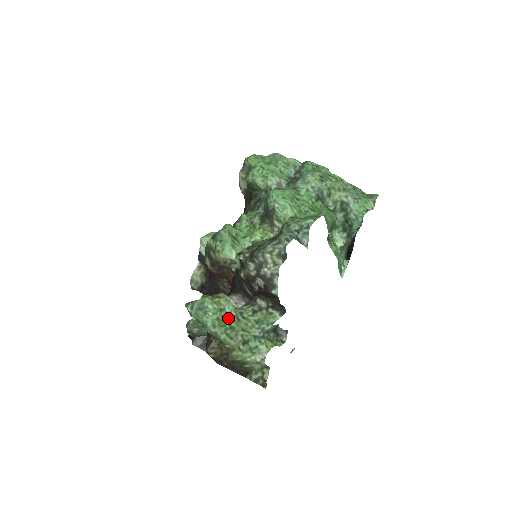
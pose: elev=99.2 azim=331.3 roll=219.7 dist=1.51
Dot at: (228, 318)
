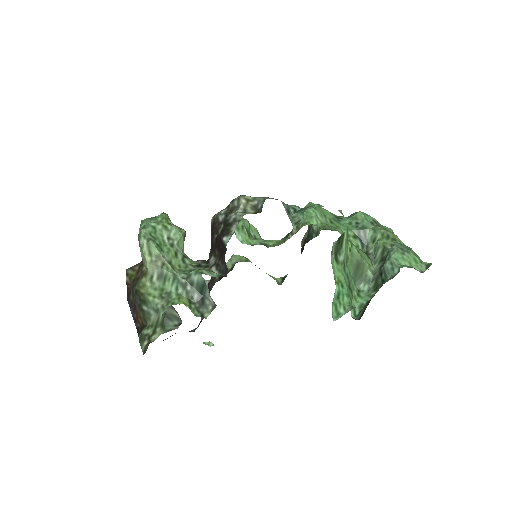
Dot at: (166, 242)
